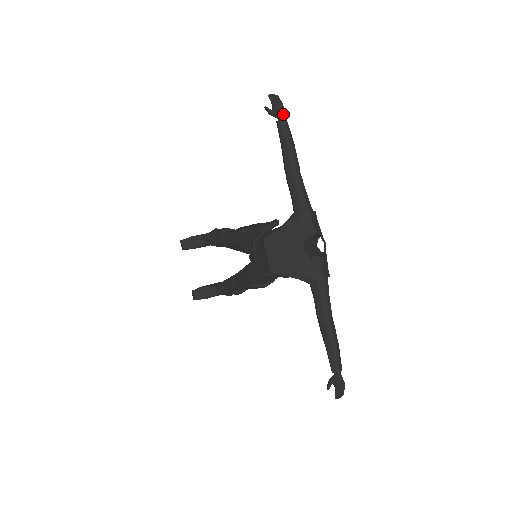
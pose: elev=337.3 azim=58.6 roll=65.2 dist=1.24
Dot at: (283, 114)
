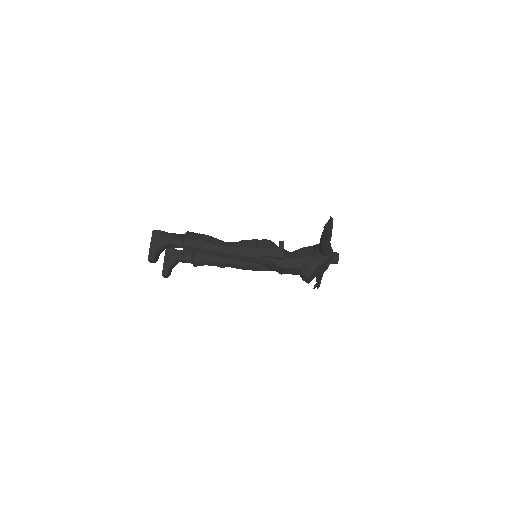
Dot at: occluded
